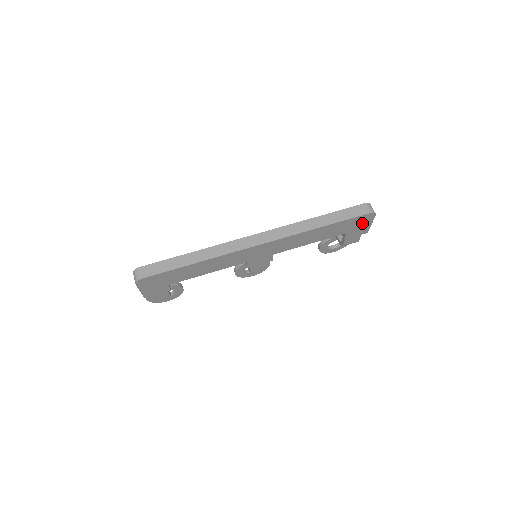
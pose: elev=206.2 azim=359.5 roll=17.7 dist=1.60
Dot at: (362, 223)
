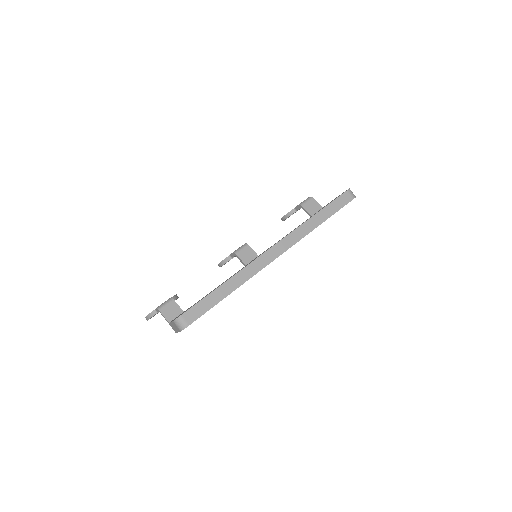
Dot at: occluded
